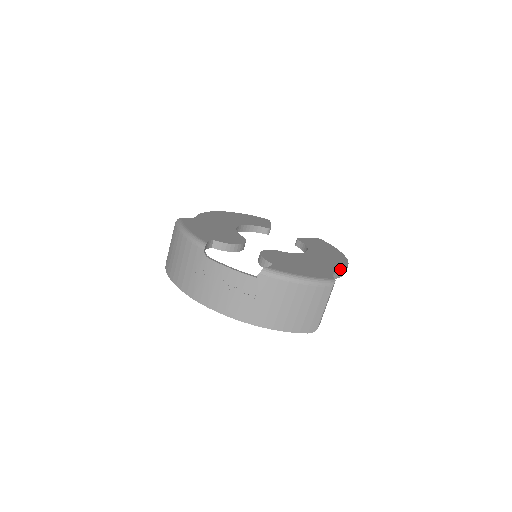
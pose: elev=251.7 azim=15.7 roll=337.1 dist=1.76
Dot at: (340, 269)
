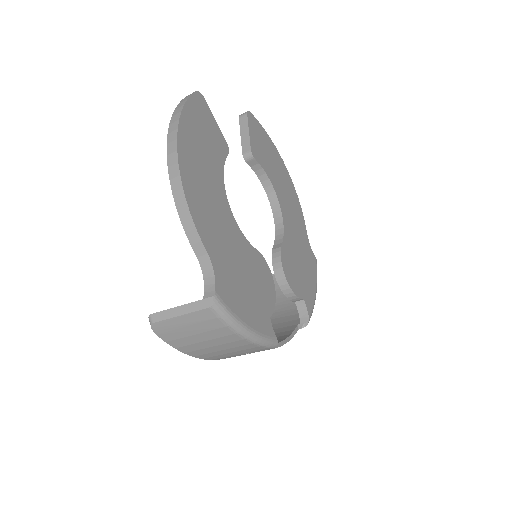
Dot at: (304, 220)
